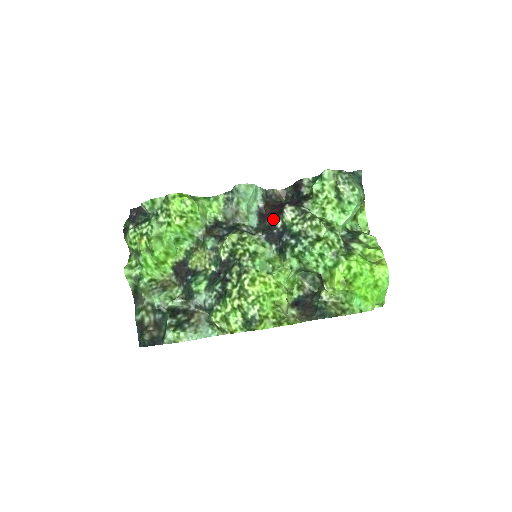
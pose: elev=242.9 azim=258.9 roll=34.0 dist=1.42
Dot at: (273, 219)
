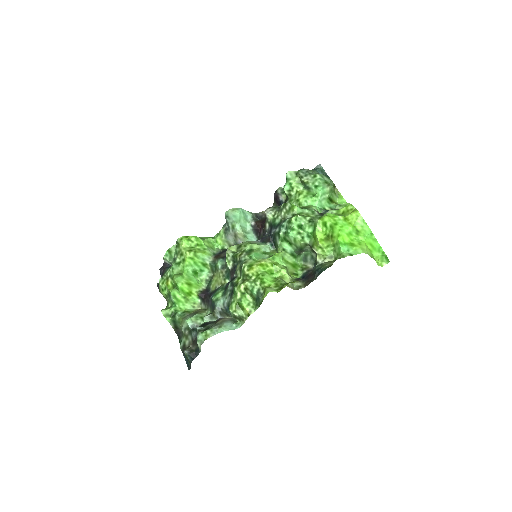
Dot at: (263, 227)
